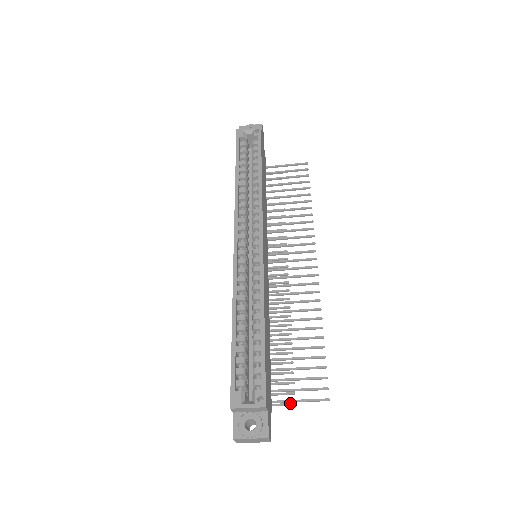
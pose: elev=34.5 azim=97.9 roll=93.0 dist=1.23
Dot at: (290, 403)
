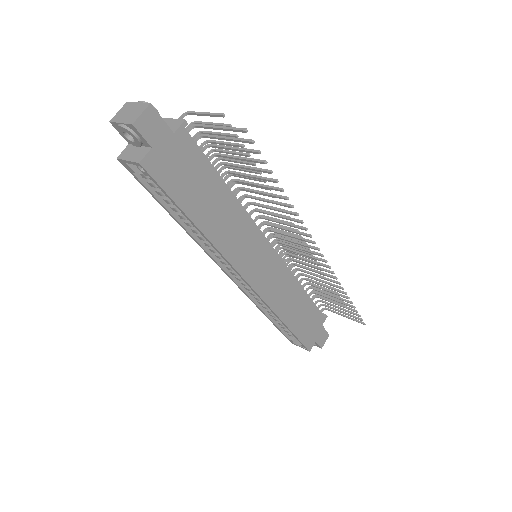
Dot at: occluded
